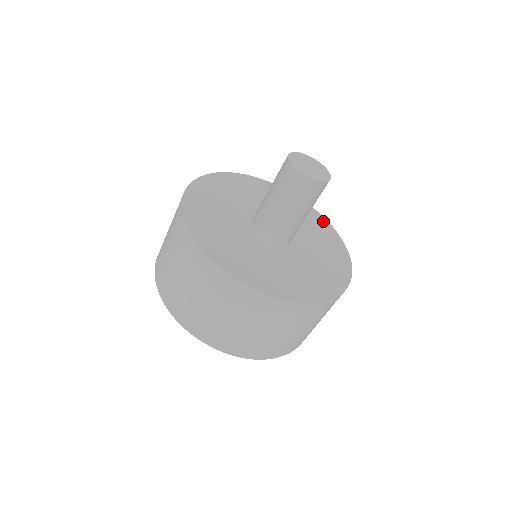
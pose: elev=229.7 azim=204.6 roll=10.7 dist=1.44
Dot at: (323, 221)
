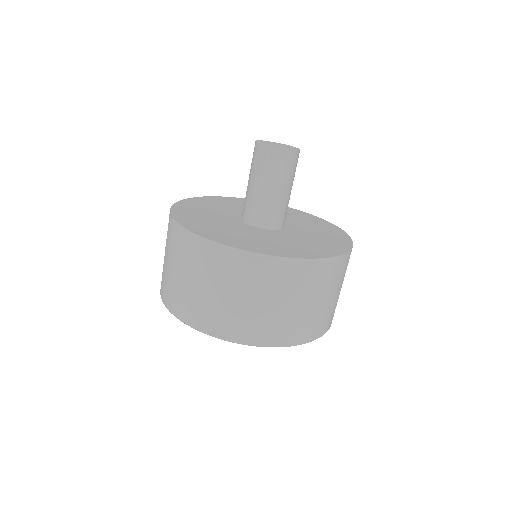
Dot at: (340, 232)
